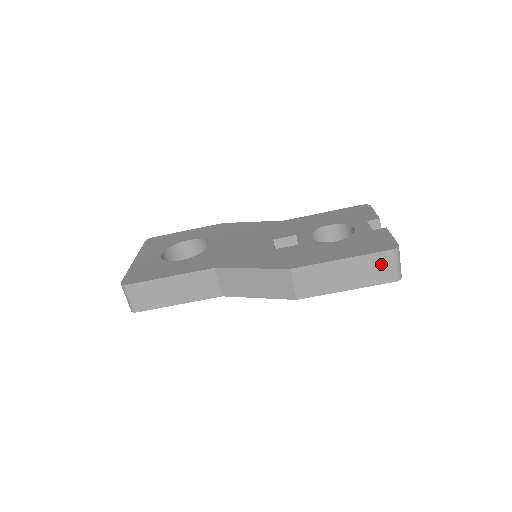
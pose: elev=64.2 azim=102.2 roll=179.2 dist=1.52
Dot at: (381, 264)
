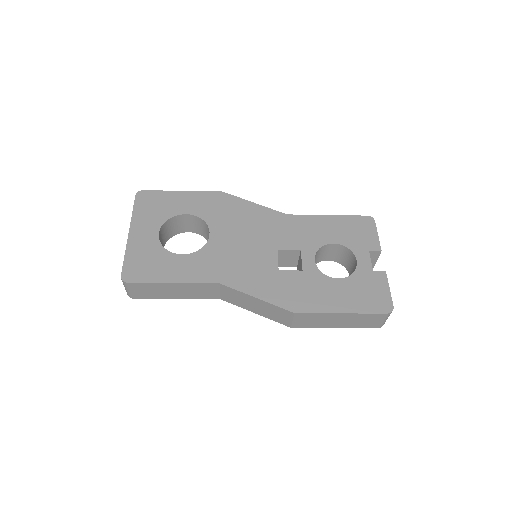
Dot at: (373, 319)
